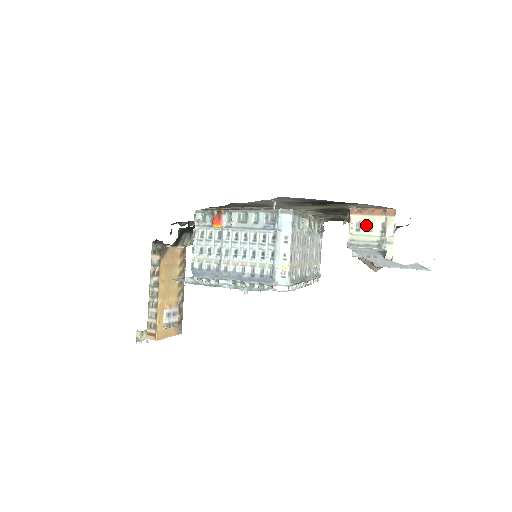
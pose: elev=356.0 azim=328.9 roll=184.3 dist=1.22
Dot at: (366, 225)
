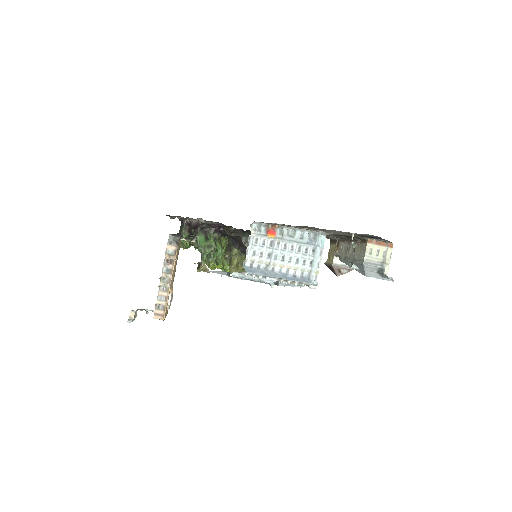
Dot at: (376, 251)
